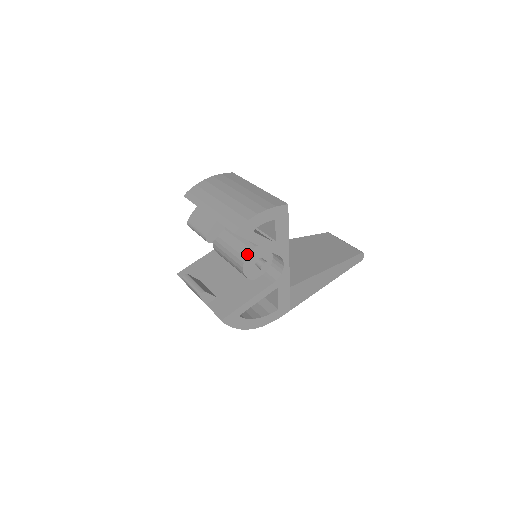
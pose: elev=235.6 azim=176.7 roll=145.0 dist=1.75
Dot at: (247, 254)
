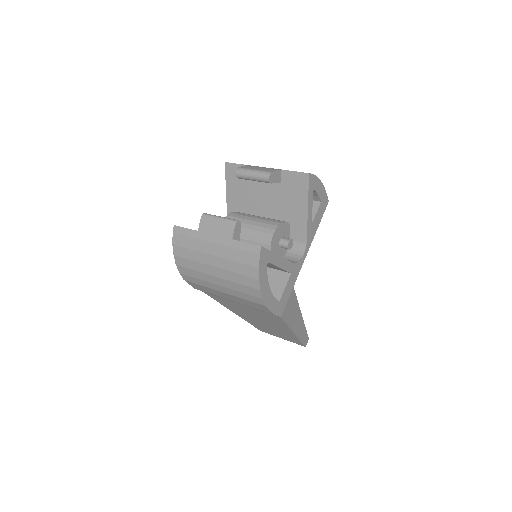
Dot at: (282, 221)
